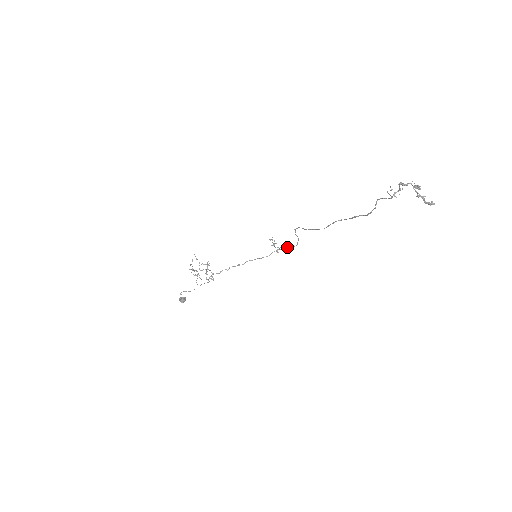
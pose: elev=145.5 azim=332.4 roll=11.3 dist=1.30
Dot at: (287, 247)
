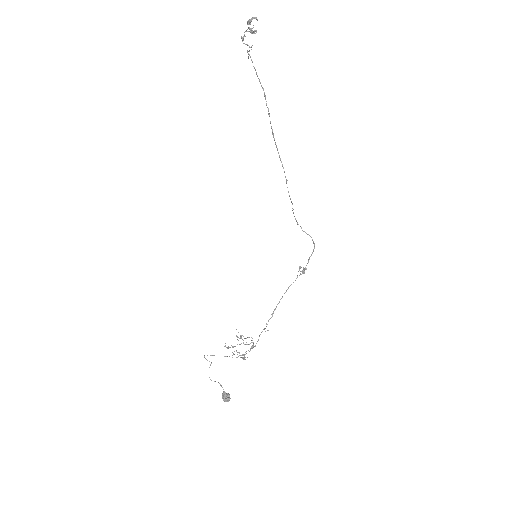
Dot at: (309, 258)
